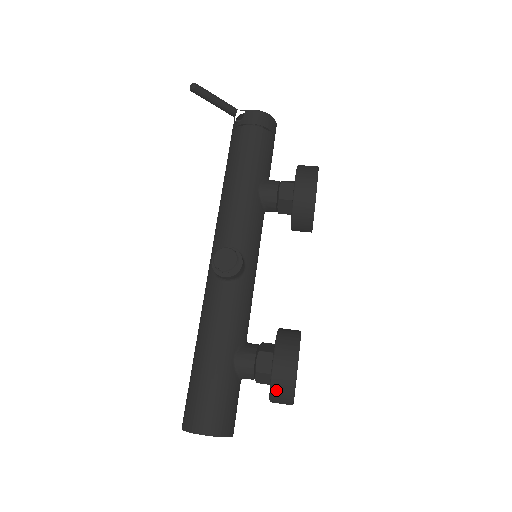
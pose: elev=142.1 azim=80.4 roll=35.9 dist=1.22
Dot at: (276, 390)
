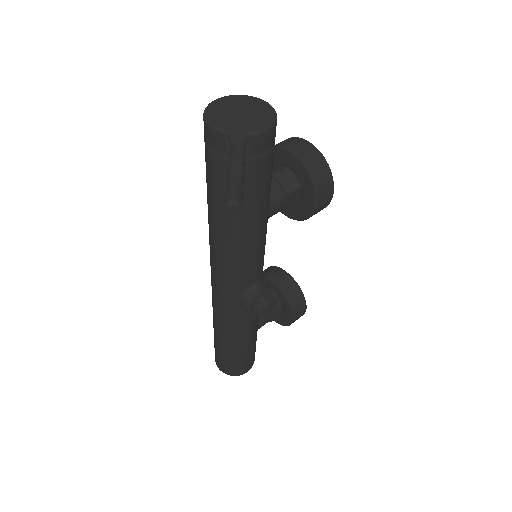
Dot at: occluded
